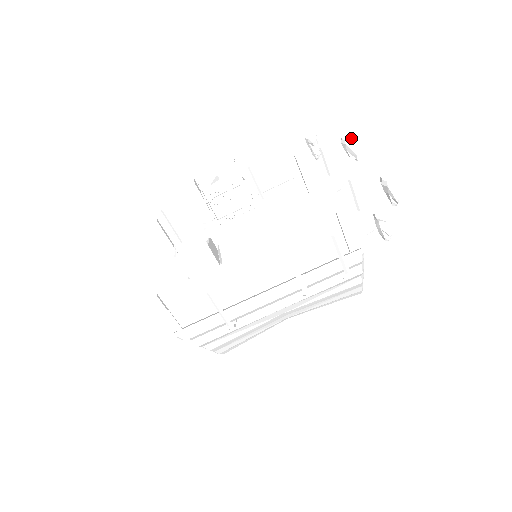
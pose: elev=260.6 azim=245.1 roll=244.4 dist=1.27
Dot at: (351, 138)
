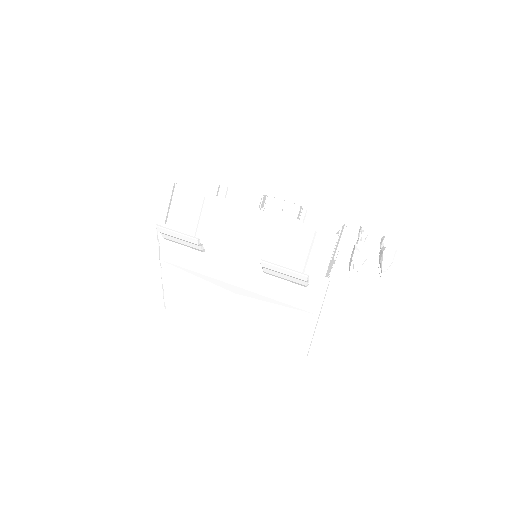
Dot at: (390, 239)
